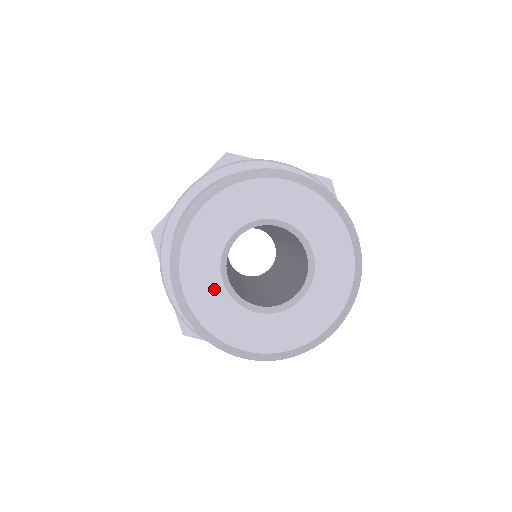
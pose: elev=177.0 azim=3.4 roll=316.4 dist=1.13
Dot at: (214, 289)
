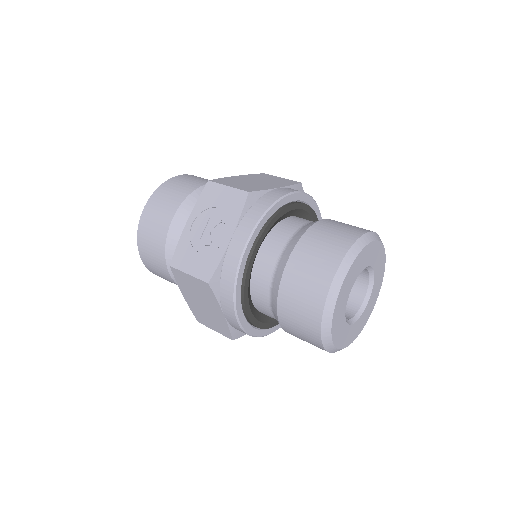
Dot at: (342, 326)
